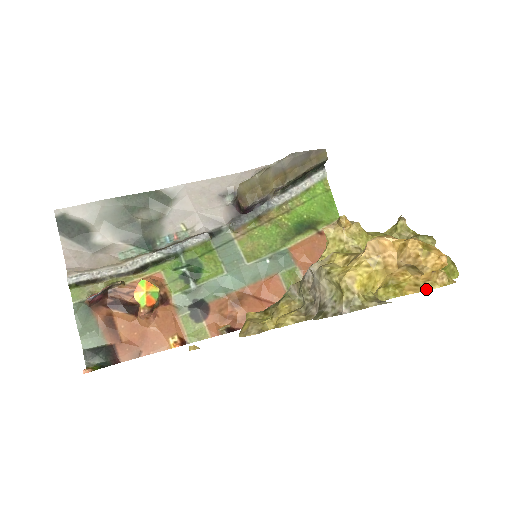
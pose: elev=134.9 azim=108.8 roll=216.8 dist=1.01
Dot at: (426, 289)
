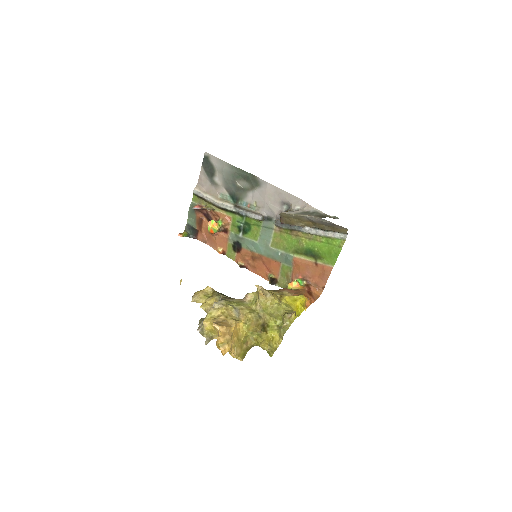
Dot at: occluded
